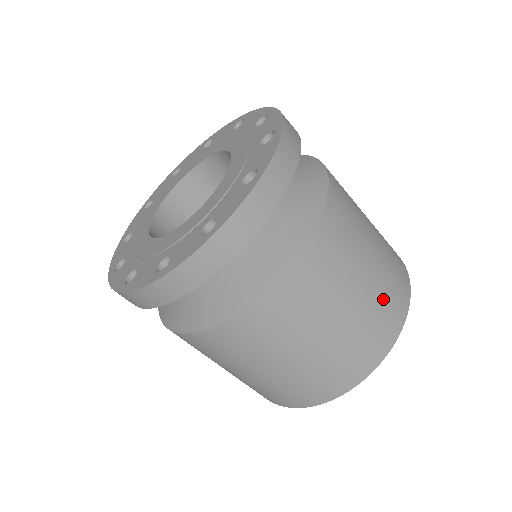
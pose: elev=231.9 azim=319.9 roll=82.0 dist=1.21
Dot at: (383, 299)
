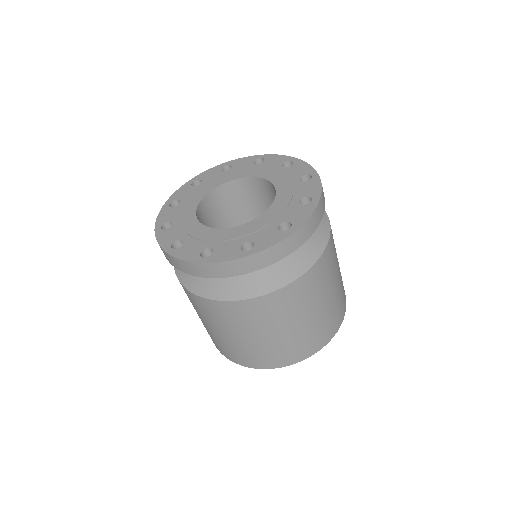
Dot at: (341, 294)
